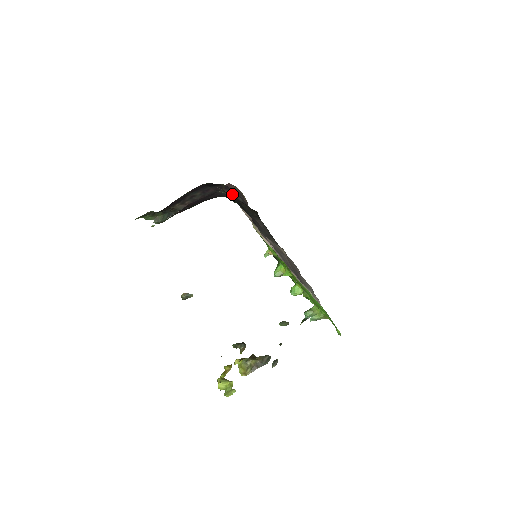
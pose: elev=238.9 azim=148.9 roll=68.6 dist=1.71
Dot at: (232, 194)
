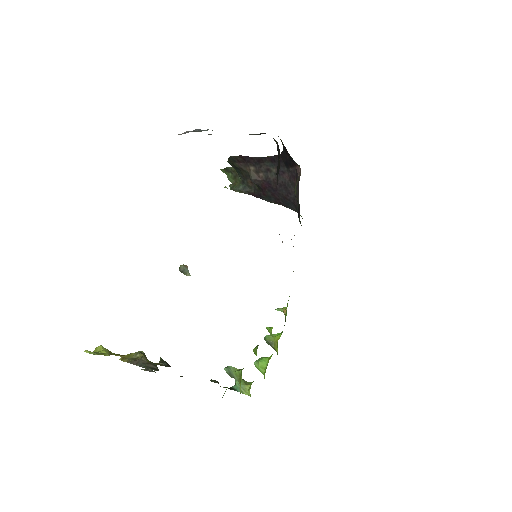
Dot at: occluded
